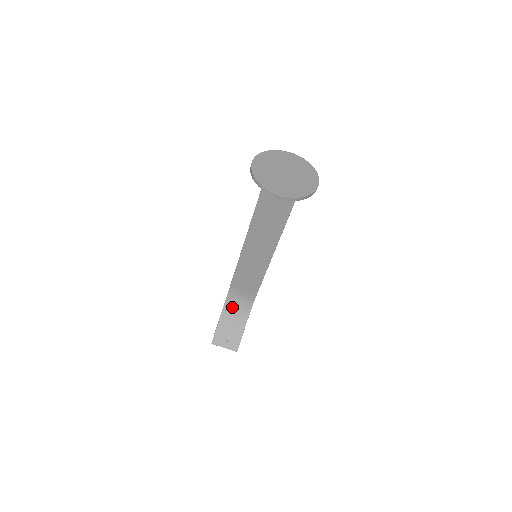
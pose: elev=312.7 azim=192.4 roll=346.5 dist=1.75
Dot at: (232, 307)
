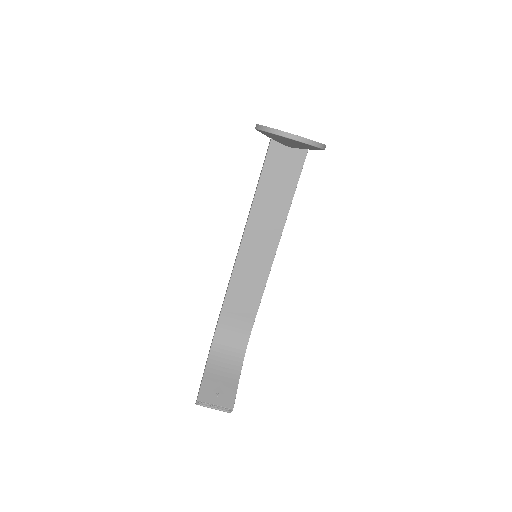
Dot at: (221, 350)
